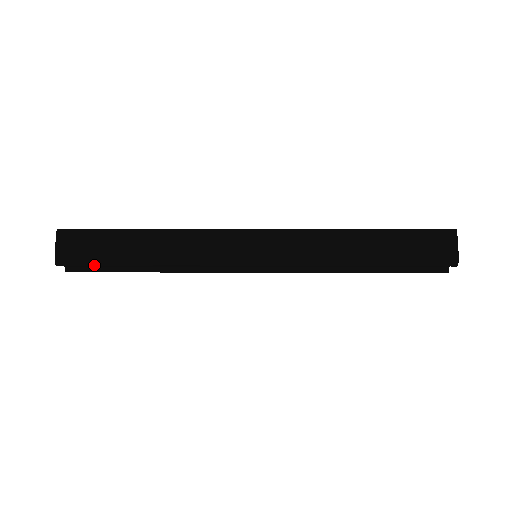
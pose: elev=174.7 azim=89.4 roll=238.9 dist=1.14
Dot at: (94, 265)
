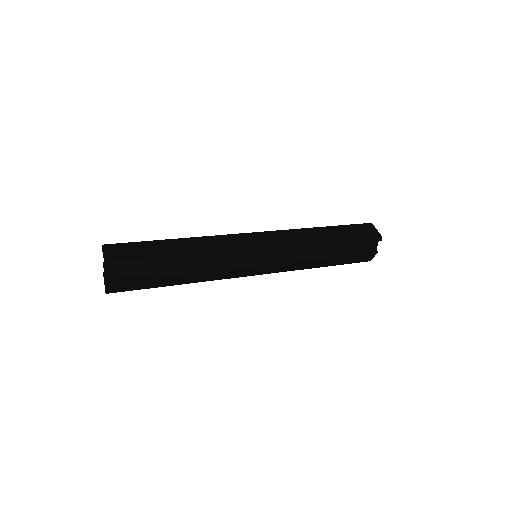
Dot at: (139, 265)
